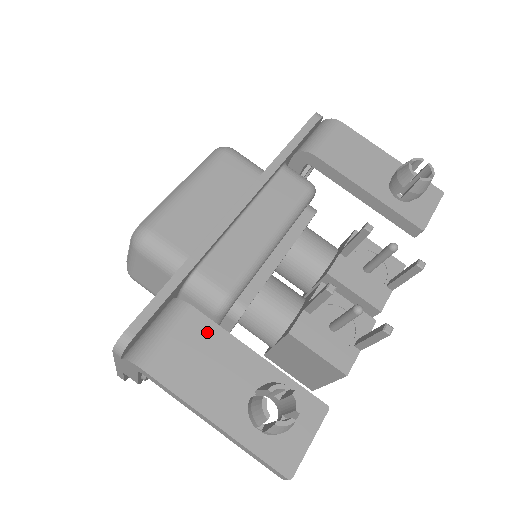
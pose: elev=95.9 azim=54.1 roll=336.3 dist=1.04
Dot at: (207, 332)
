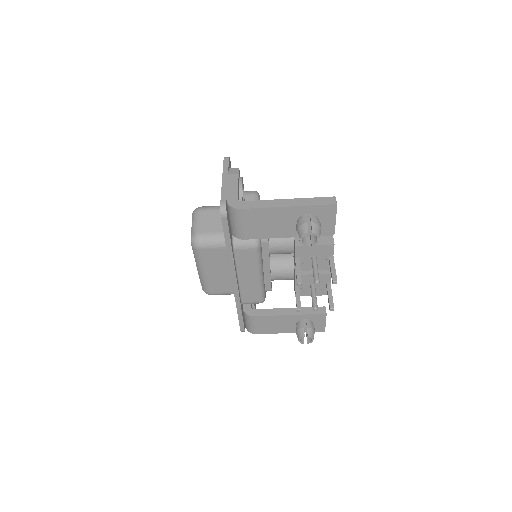
Dot at: (265, 319)
